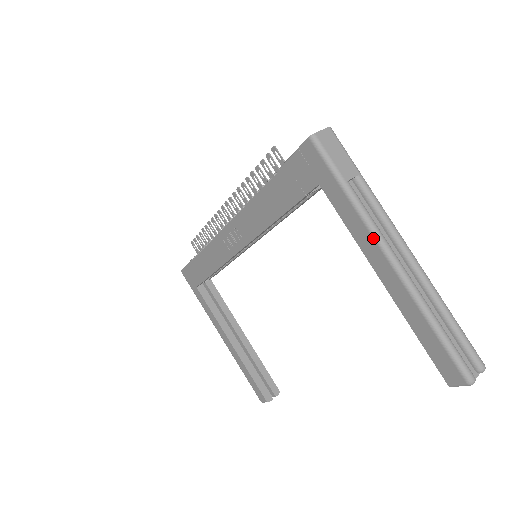
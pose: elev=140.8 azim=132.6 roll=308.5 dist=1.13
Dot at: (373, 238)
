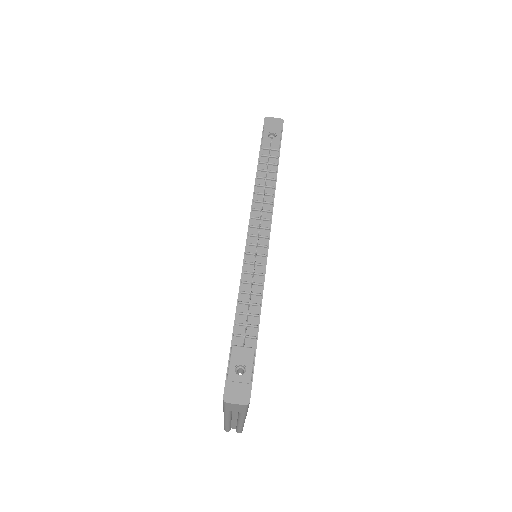
Dot at: occluded
